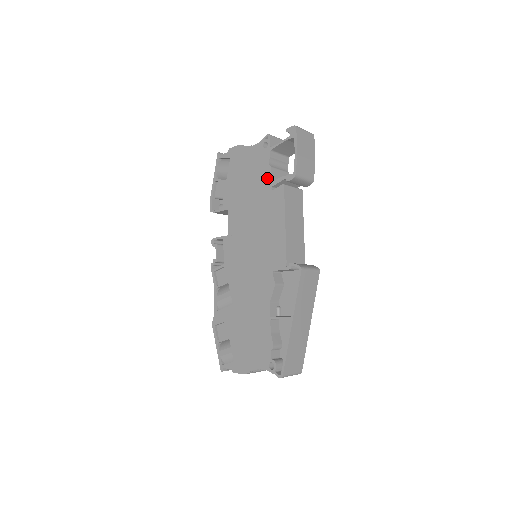
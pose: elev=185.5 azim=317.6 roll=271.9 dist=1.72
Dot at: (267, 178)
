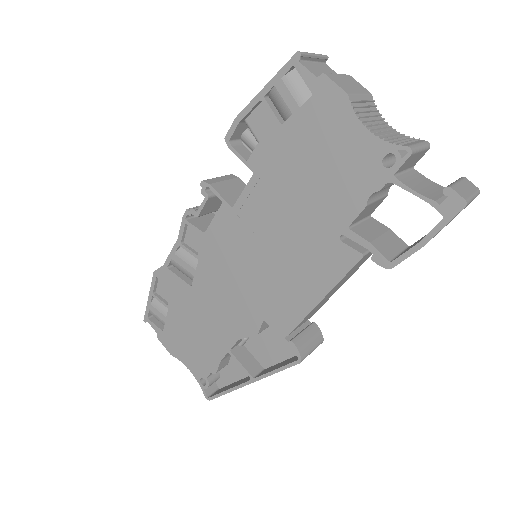
Dot at: (347, 214)
